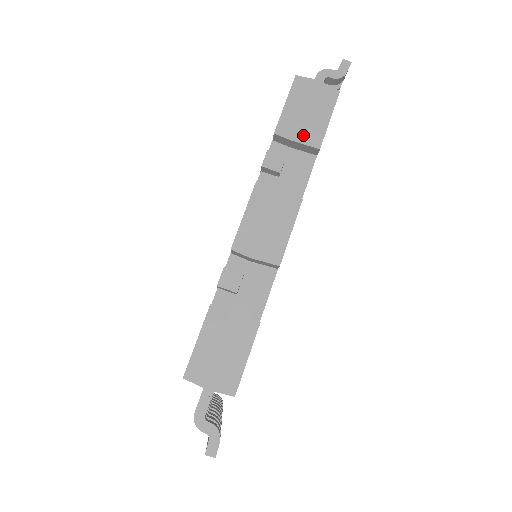
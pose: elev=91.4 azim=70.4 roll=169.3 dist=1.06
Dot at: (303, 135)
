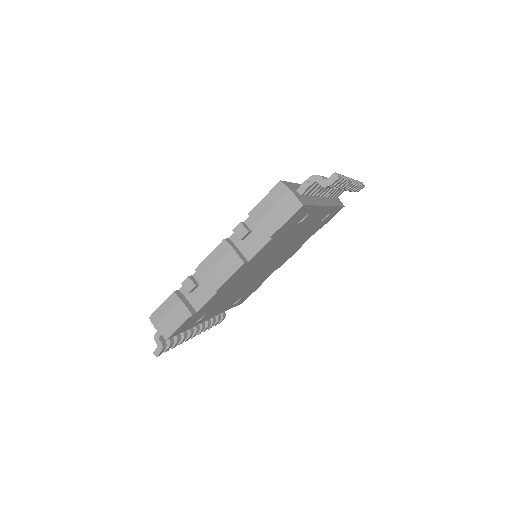
Dot at: (264, 224)
